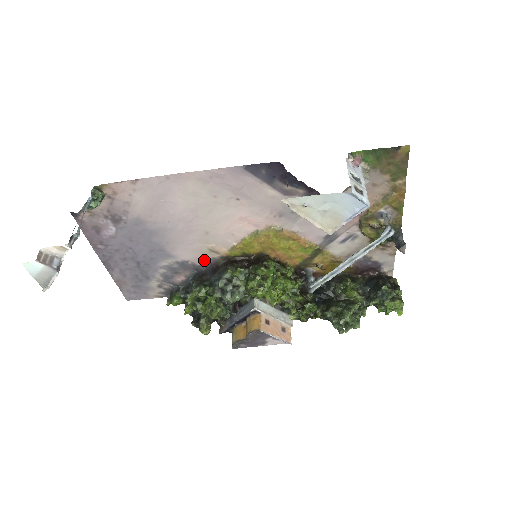
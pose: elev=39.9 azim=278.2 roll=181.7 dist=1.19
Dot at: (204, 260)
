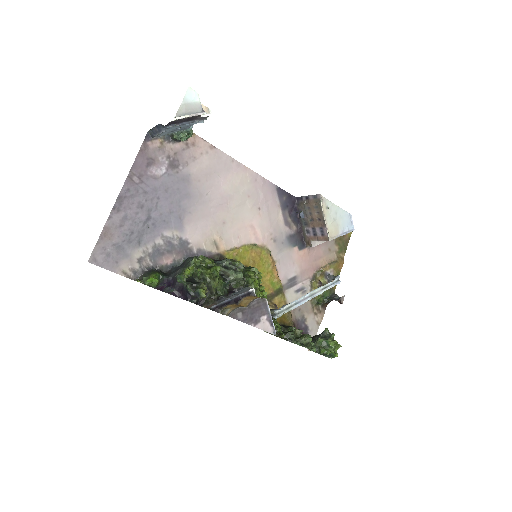
Dot at: (202, 250)
